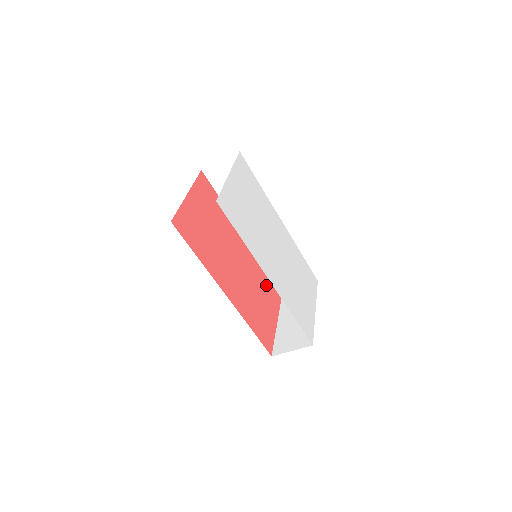
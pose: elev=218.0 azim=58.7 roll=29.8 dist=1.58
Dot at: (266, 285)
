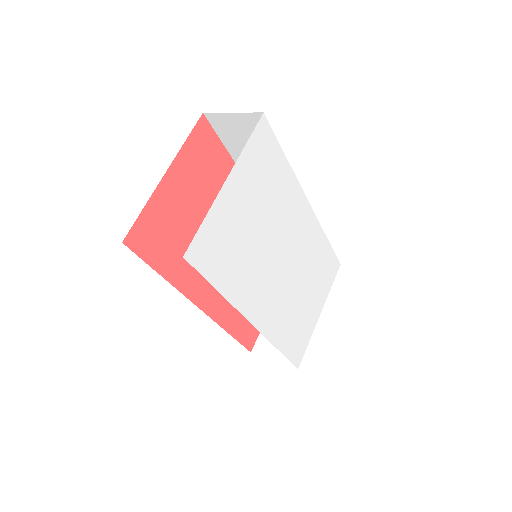
Dot at: occluded
